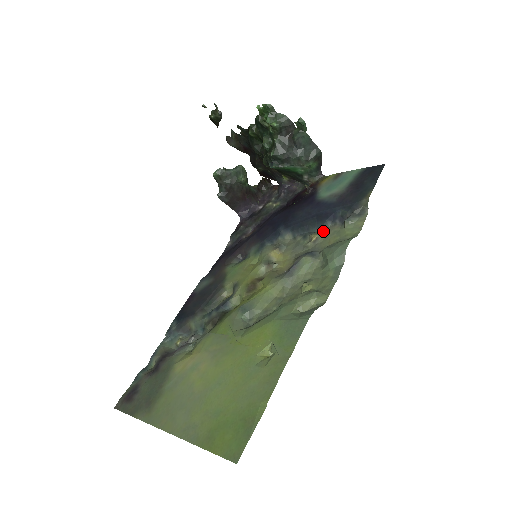
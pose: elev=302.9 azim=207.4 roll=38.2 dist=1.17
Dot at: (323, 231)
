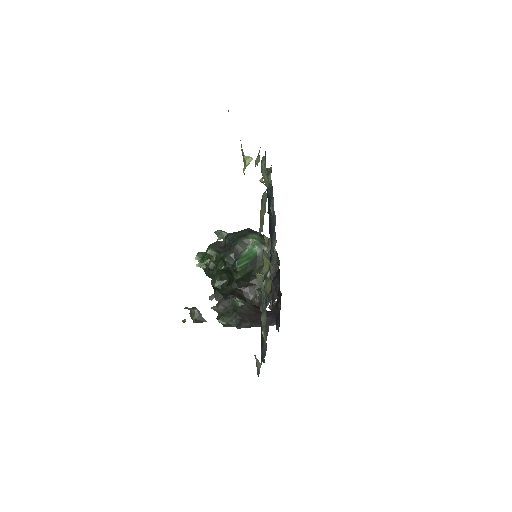
Dot at: (273, 204)
